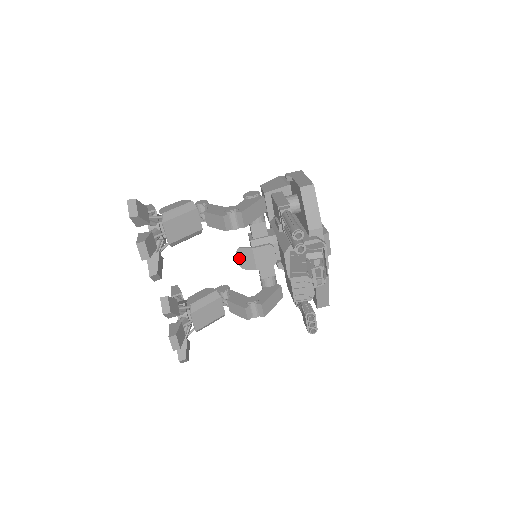
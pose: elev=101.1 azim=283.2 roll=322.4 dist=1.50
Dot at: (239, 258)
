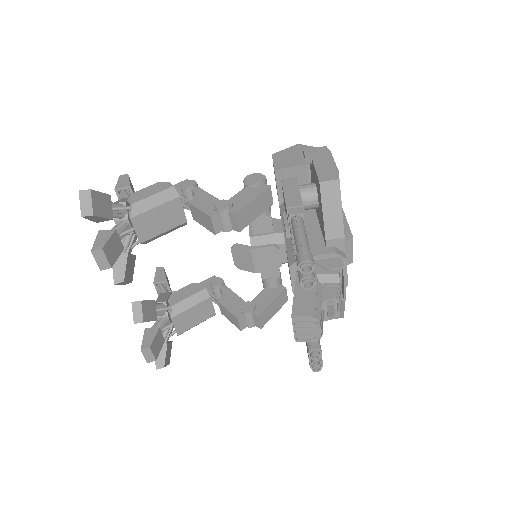
Dot at: (234, 256)
